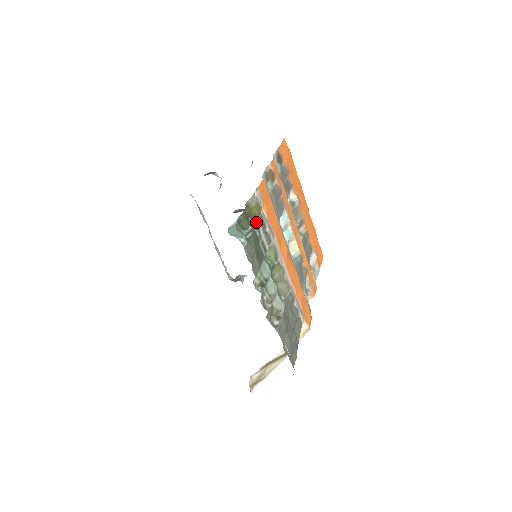
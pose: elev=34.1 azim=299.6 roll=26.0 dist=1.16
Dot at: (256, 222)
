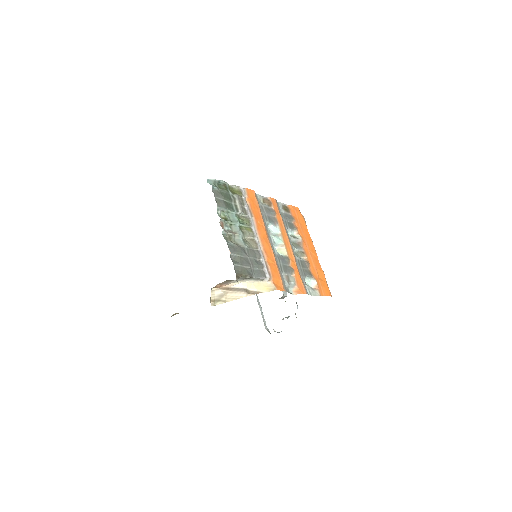
Dot at: (234, 195)
